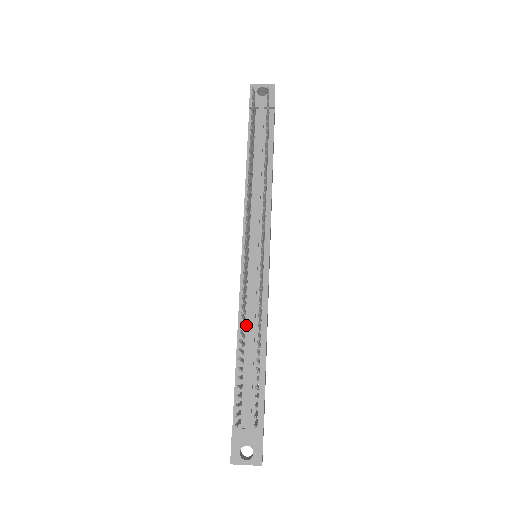
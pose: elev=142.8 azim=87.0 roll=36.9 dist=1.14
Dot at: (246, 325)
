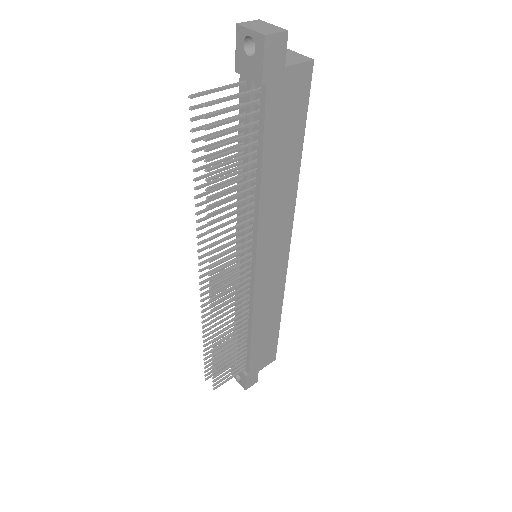
Dot at: occluded
